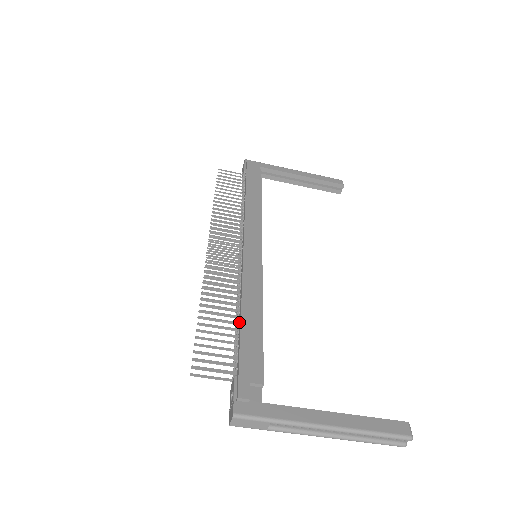
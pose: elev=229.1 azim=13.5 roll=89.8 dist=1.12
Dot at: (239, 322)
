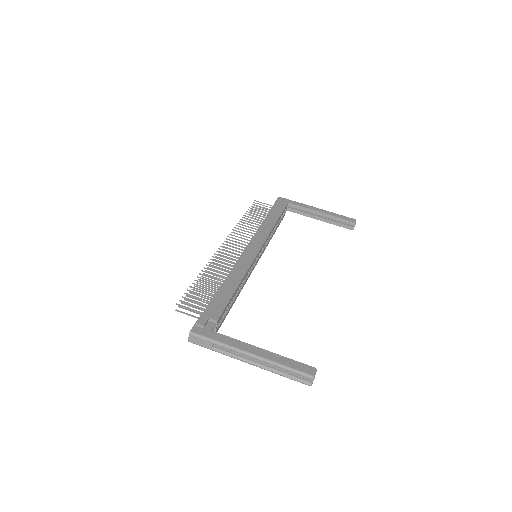
Dot at: occluded
